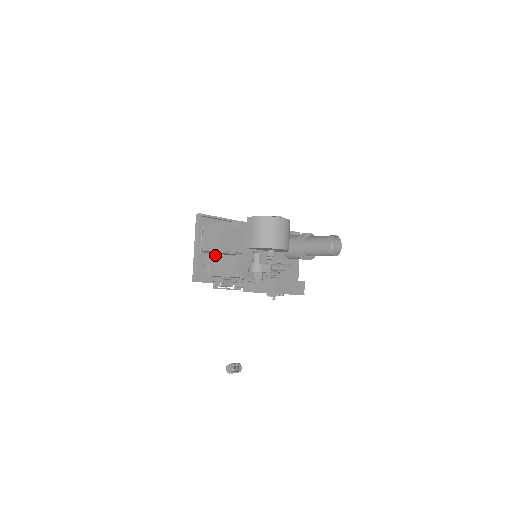
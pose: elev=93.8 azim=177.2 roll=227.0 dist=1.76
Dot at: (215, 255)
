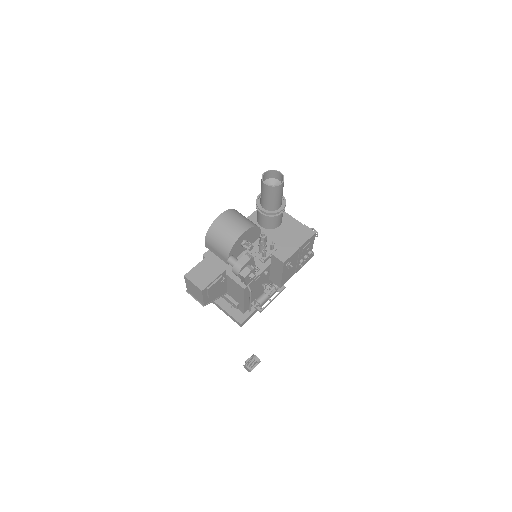
Dot at: (228, 293)
